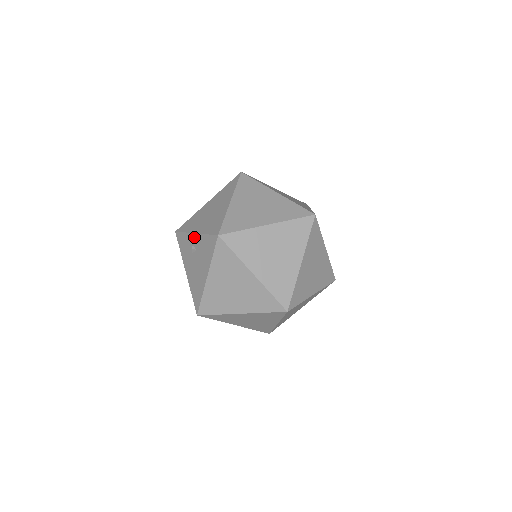
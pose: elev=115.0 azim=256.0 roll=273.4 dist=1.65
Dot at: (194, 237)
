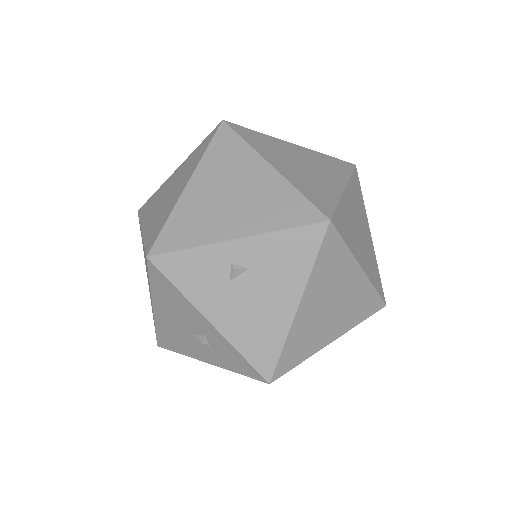
Dot at: (236, 247)
